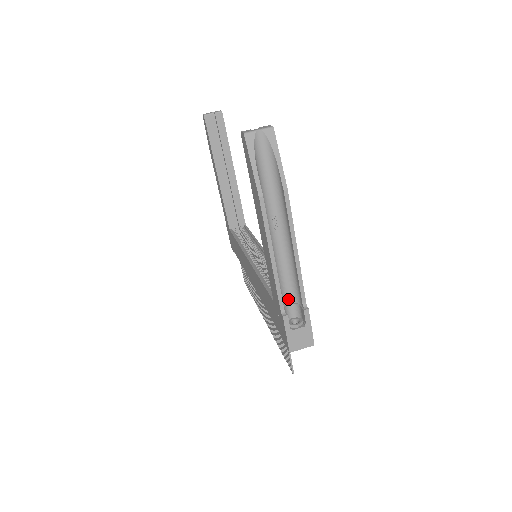
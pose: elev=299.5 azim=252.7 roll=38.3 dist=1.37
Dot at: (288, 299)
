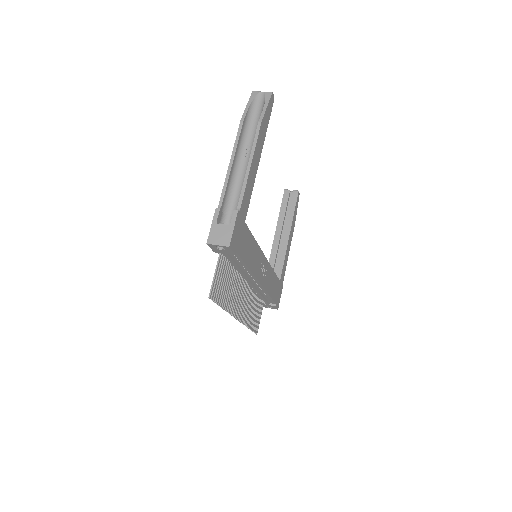
Dot at: (232, 211)
